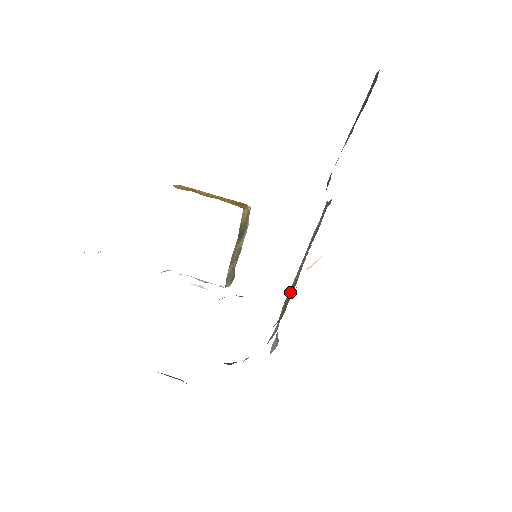
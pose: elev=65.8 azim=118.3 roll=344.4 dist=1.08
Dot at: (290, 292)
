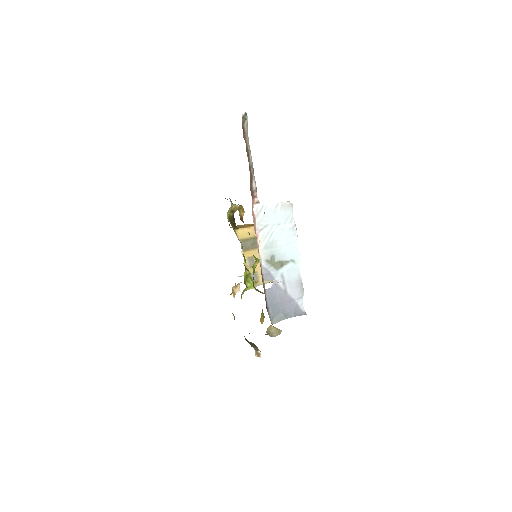
Dot at: (281, 277)
